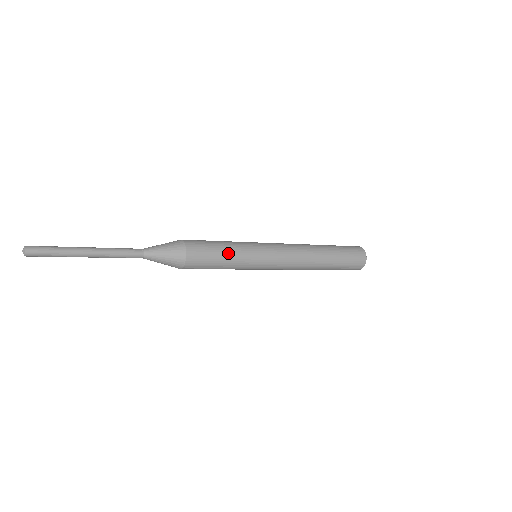
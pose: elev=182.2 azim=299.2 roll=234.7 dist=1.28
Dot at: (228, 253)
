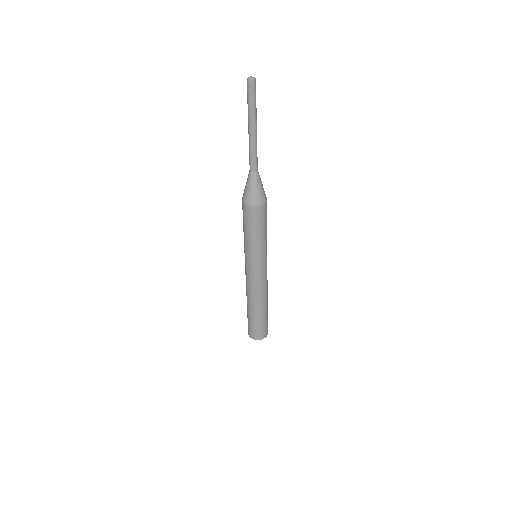
Dot at: (264, 235)
